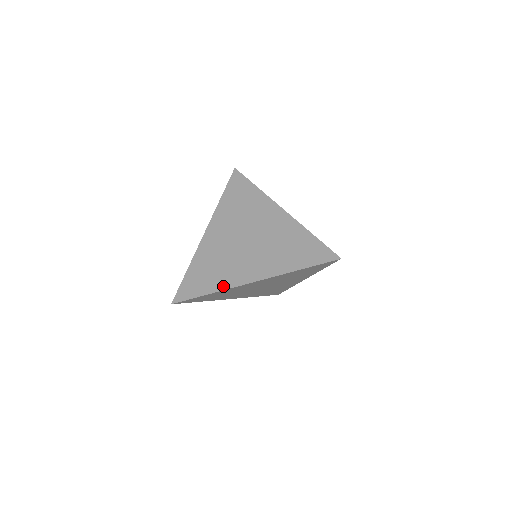
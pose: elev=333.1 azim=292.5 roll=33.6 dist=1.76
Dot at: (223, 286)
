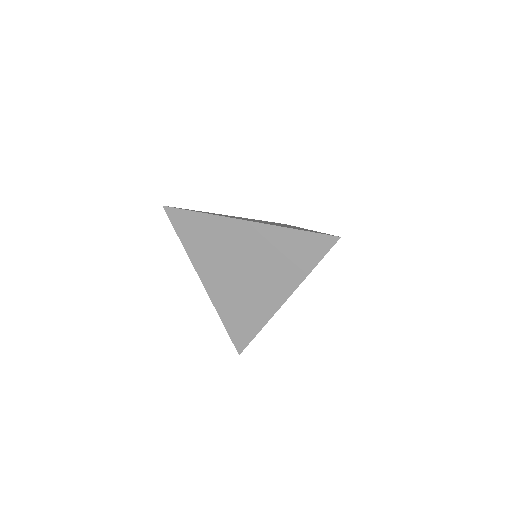
Dot at: (217, 215)
